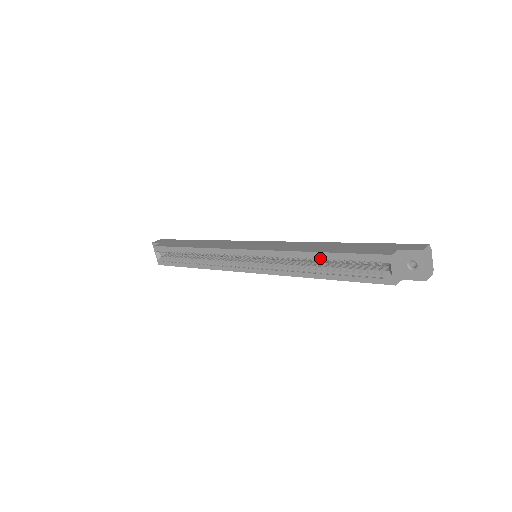
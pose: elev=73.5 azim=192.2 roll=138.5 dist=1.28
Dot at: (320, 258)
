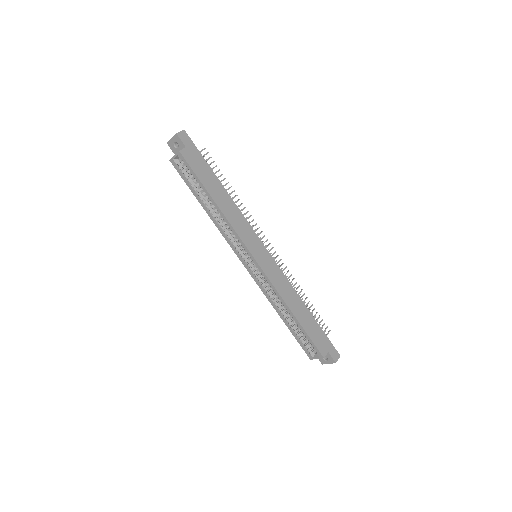
Dot at: (293, 319)
